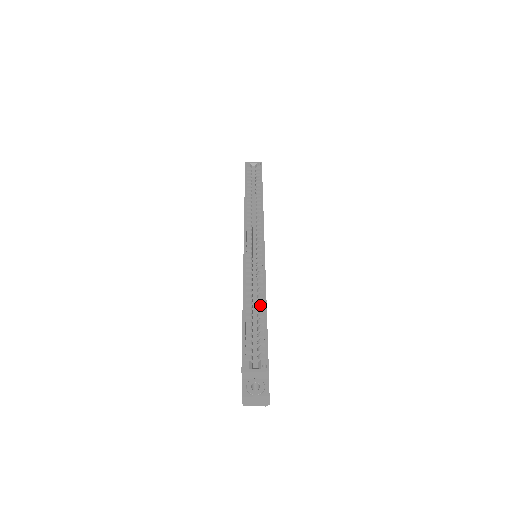
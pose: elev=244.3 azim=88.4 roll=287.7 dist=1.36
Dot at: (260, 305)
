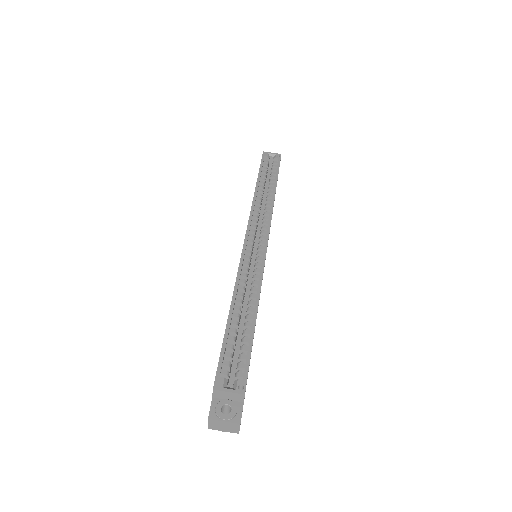
Dot at: (250, 313)
